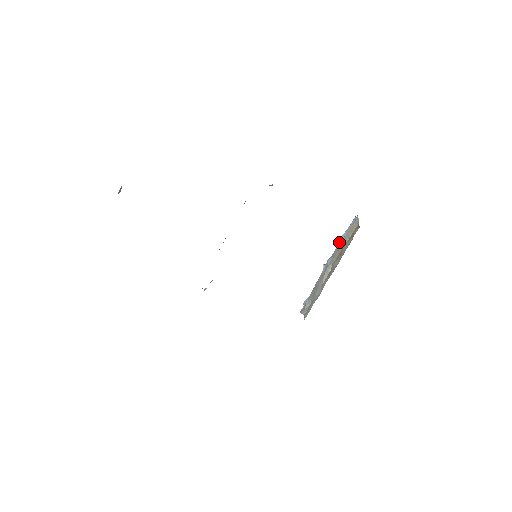
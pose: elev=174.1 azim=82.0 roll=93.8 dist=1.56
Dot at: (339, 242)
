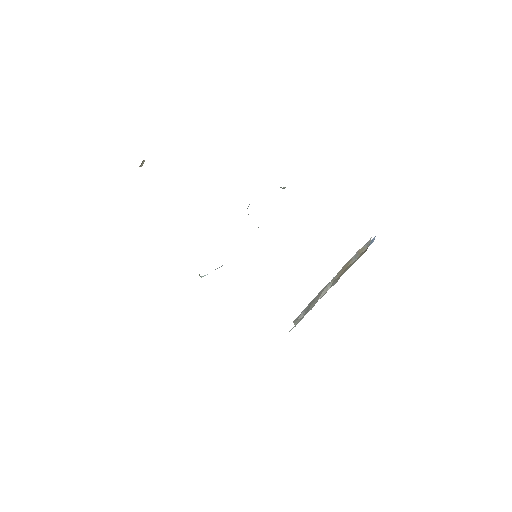
Dot at: occluded
